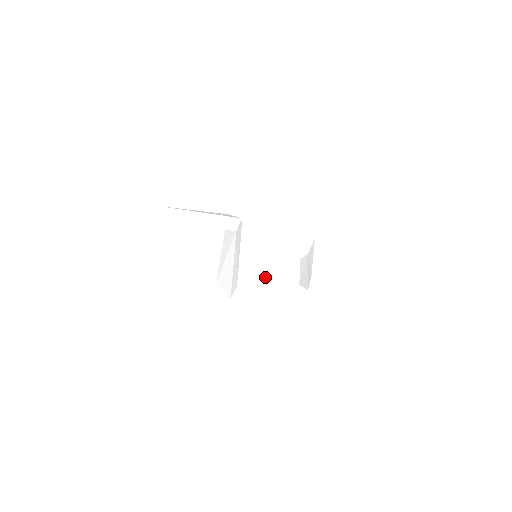
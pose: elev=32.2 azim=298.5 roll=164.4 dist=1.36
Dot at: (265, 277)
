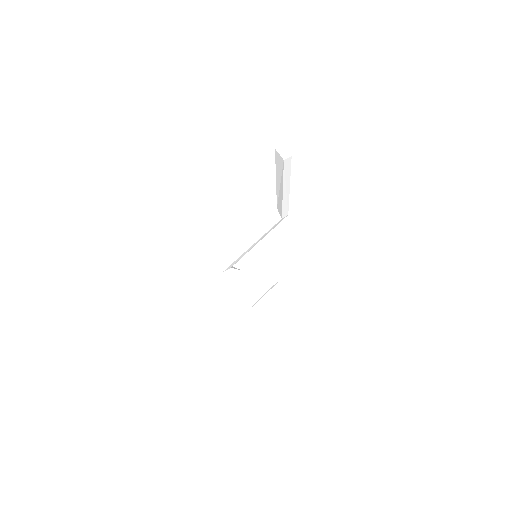
Dot at: (245, 278)
